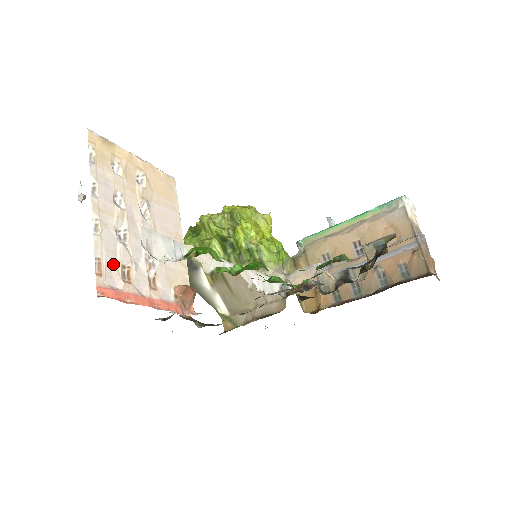
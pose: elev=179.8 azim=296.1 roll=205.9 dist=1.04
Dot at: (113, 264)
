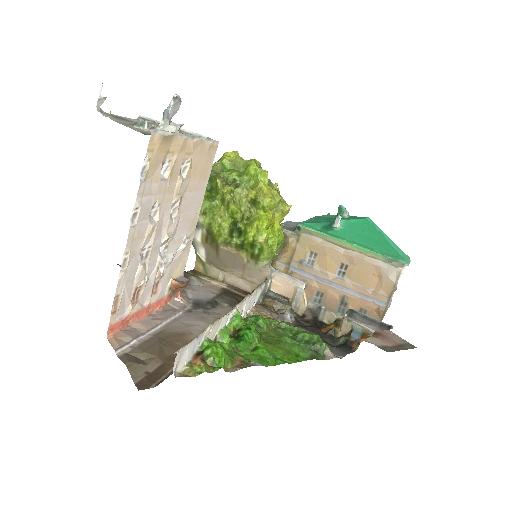
Dot at: (128, 293)
